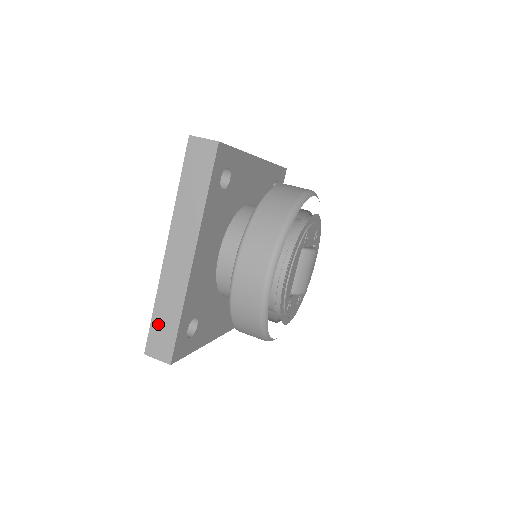
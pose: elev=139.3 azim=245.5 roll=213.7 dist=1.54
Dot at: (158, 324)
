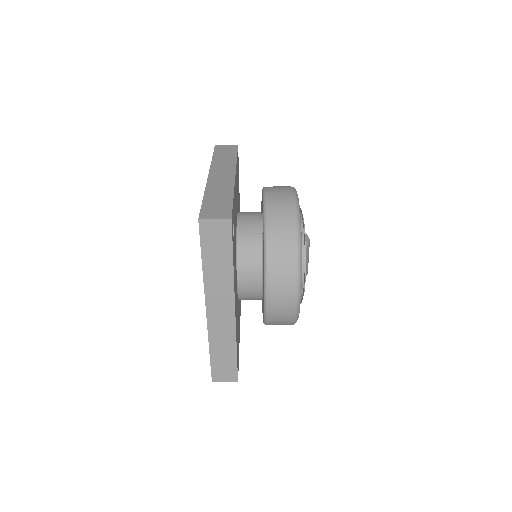
Dot at: (218, 361)
